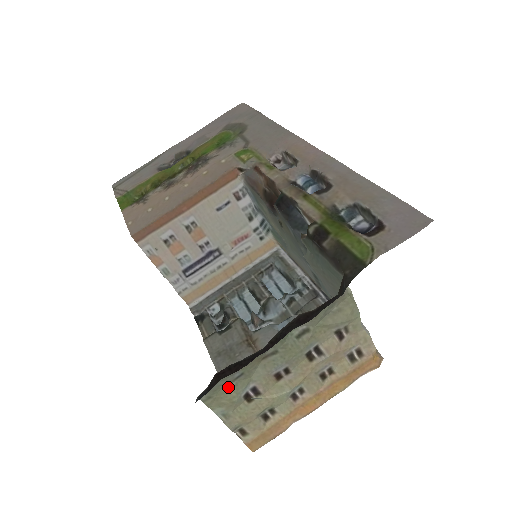
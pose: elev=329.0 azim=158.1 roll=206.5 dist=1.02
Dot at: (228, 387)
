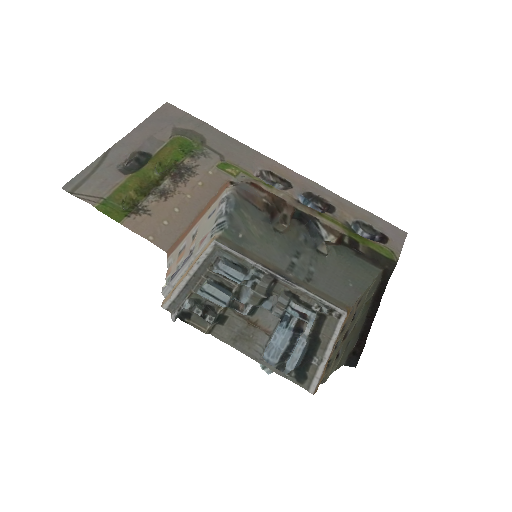
Dot at: (343, 353)
